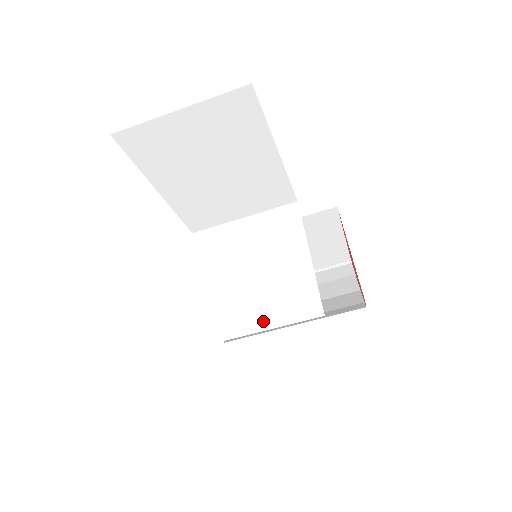
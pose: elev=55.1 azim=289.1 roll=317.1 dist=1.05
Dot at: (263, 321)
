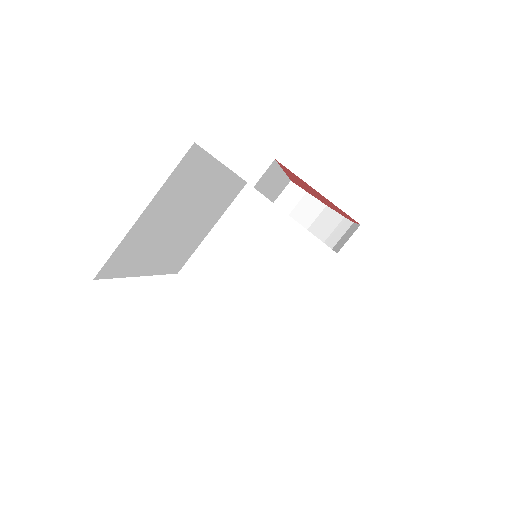
Dot at: (306, 302)
